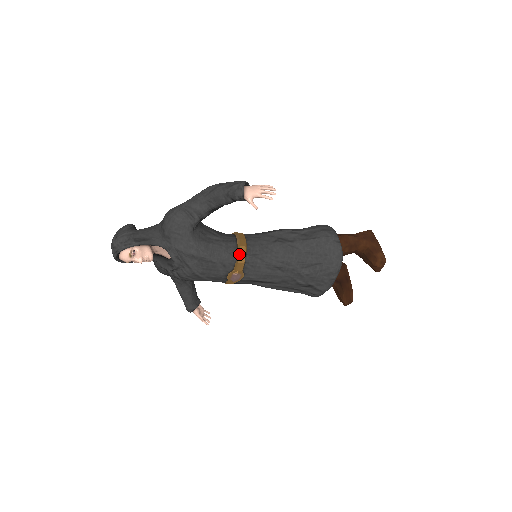
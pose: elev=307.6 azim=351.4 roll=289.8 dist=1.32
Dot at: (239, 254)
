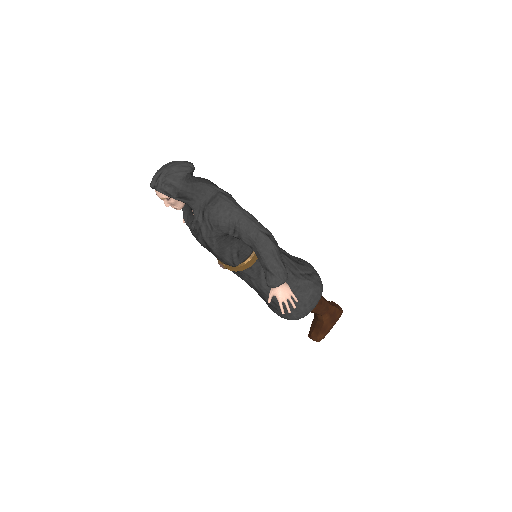
Dot at: (239, 267)
